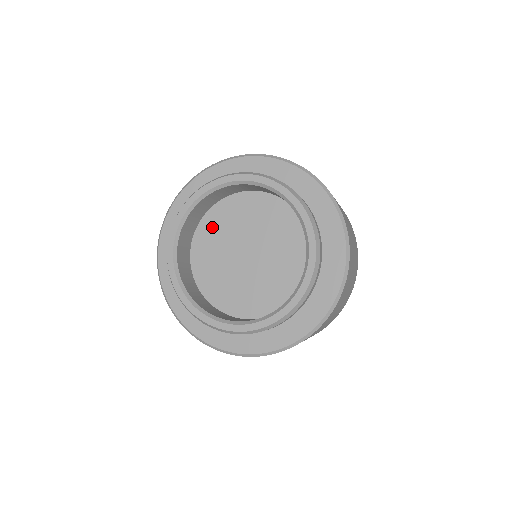
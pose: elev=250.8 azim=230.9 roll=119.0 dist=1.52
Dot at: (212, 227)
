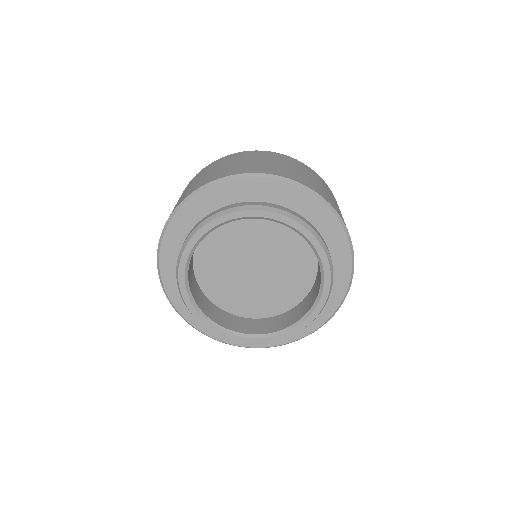
Dot at: (237, 225)
